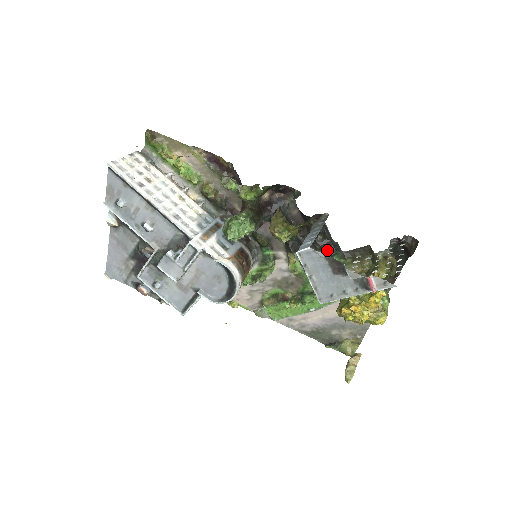
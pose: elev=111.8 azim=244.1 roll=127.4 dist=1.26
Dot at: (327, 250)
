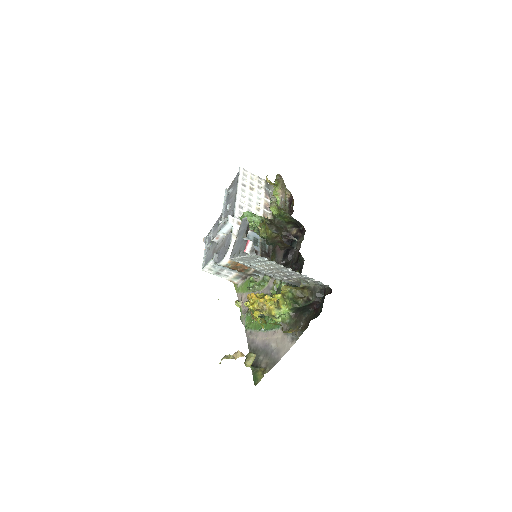
Dot at: occluded
